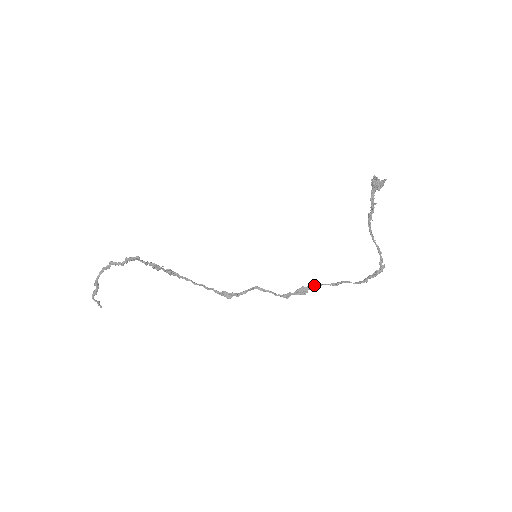
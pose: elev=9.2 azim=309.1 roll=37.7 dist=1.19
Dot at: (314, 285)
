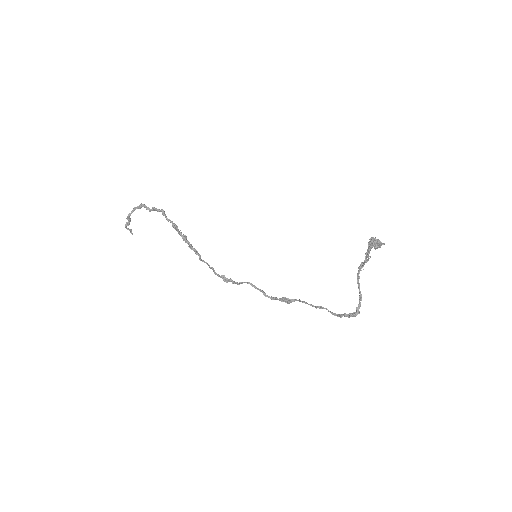
Dot at: (298, 300)
